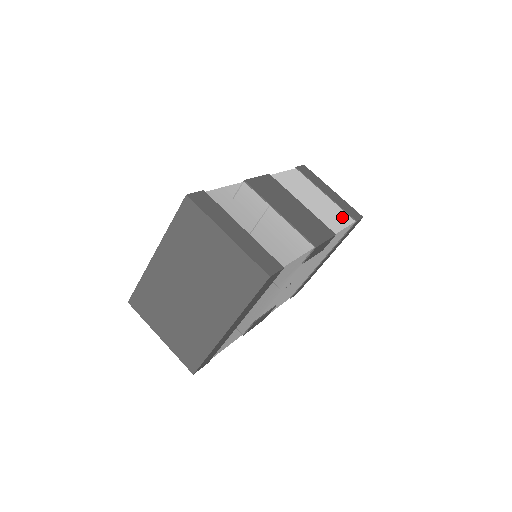
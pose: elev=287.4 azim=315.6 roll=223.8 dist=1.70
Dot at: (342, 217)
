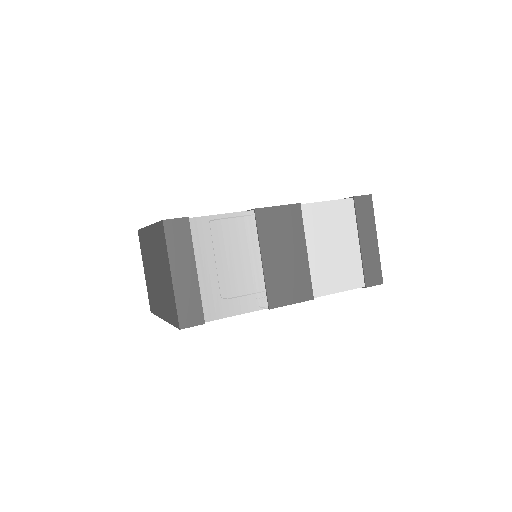
Dot at: (350, 278)
